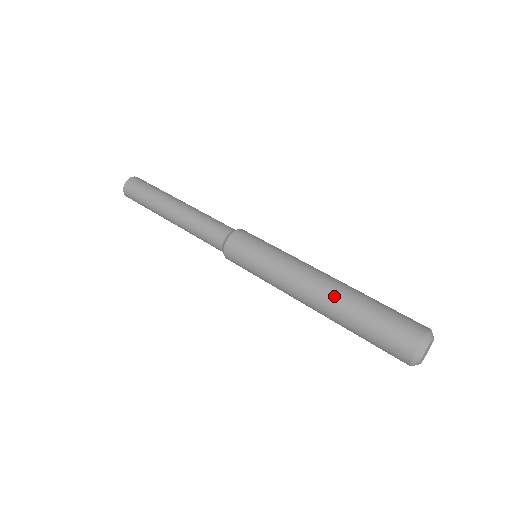
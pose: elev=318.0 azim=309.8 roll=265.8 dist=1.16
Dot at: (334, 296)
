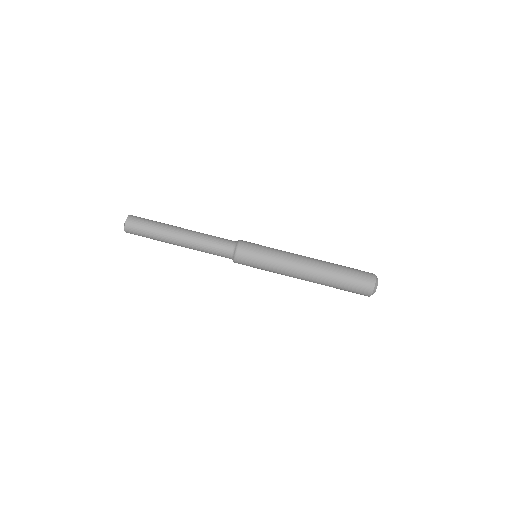
Dot at: (318, 281)
